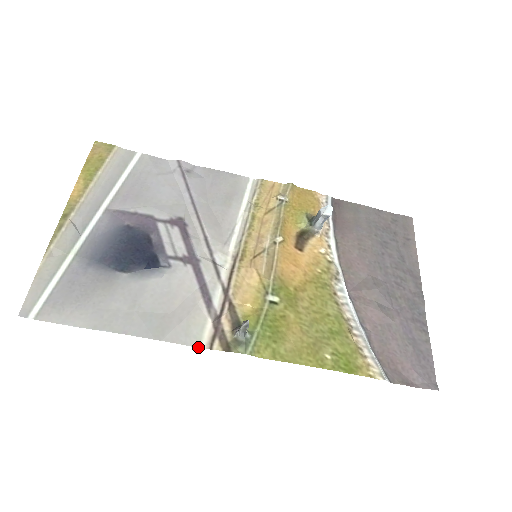
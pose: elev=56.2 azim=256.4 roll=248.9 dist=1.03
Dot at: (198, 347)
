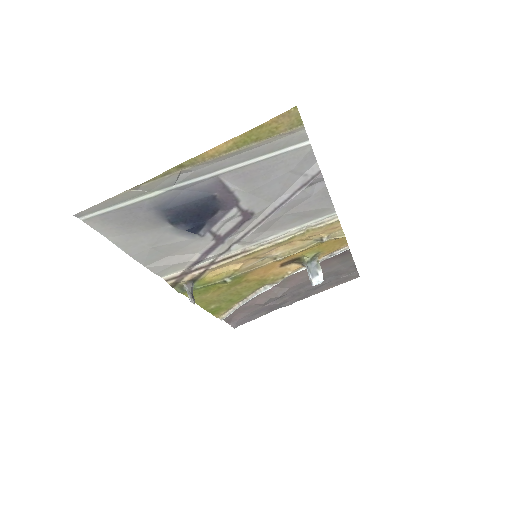
Dot at: (161, 277)
